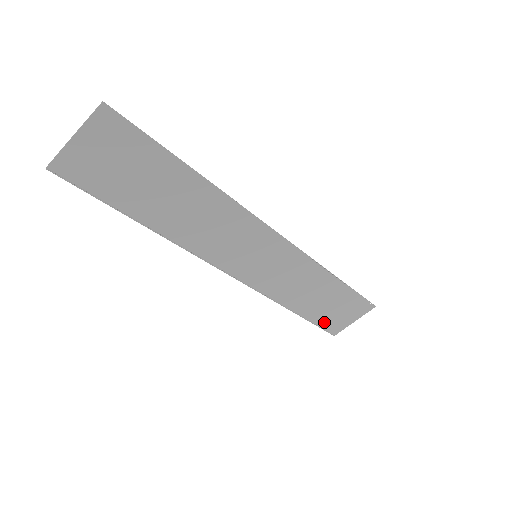
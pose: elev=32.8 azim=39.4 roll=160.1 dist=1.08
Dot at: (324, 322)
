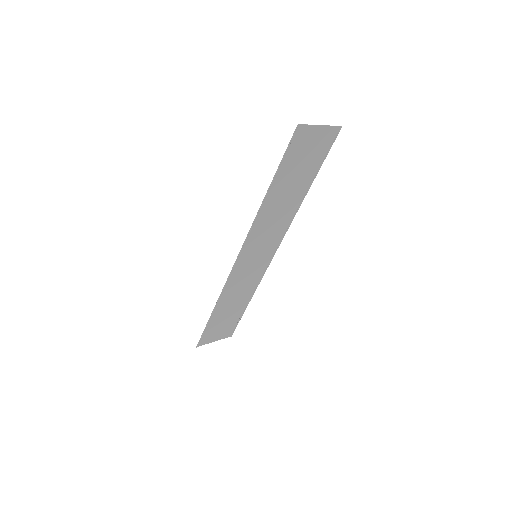
Dot at: (207, 331)
